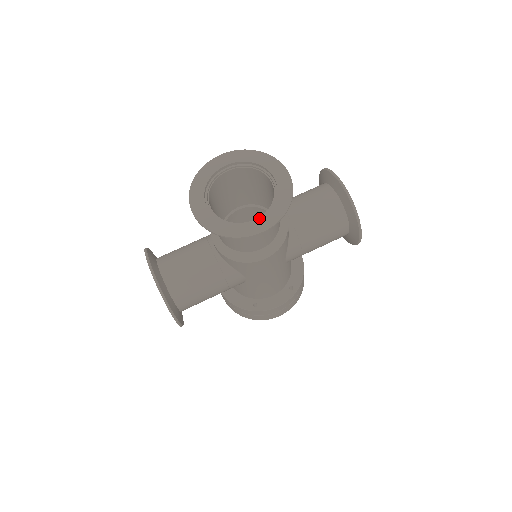
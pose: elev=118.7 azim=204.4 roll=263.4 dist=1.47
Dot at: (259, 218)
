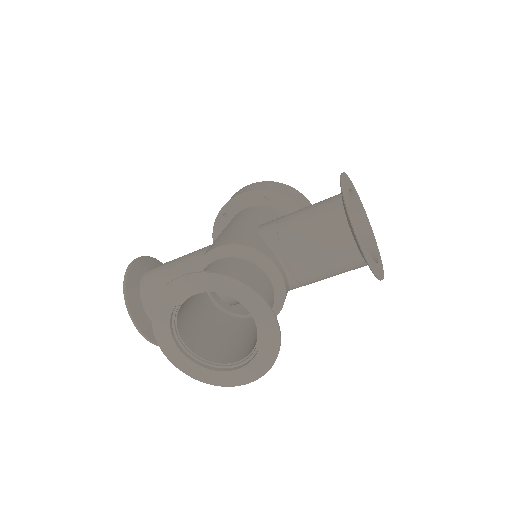
Dot at: (239, 369)
